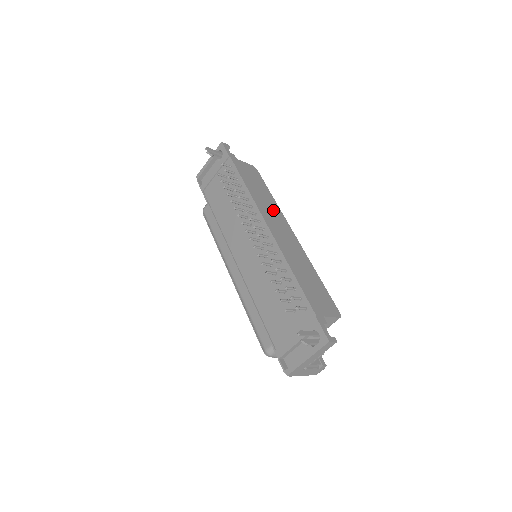
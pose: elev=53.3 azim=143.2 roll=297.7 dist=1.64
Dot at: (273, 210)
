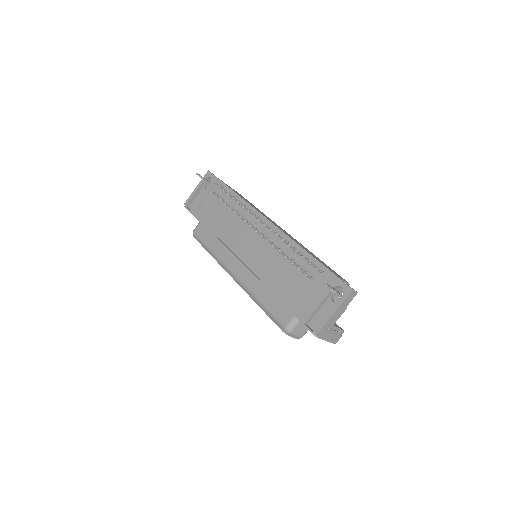
Dot at: (266, 216)
